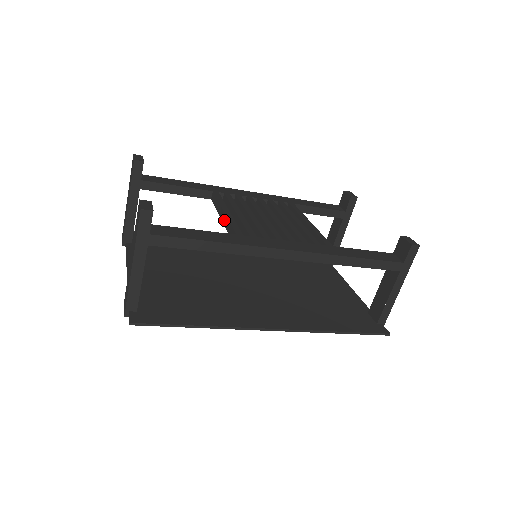
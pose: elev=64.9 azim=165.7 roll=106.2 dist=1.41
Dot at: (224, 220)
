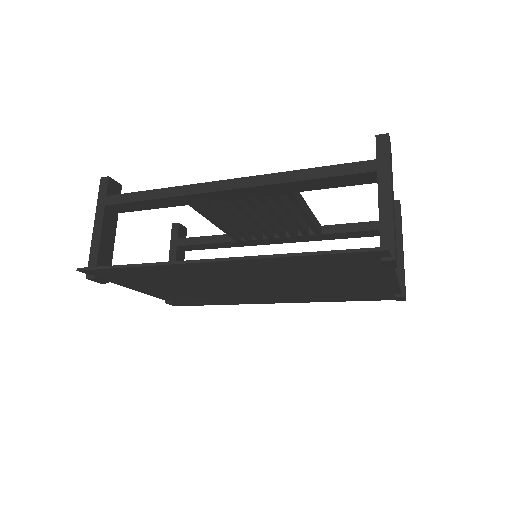
Dot at: occluded
